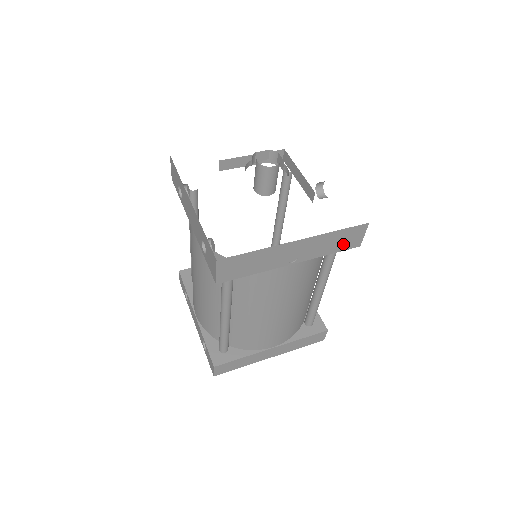
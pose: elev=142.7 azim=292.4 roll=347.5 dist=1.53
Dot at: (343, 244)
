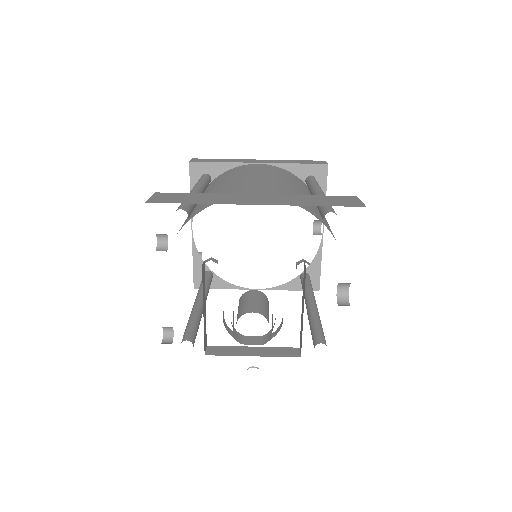
Dot at: occluded
